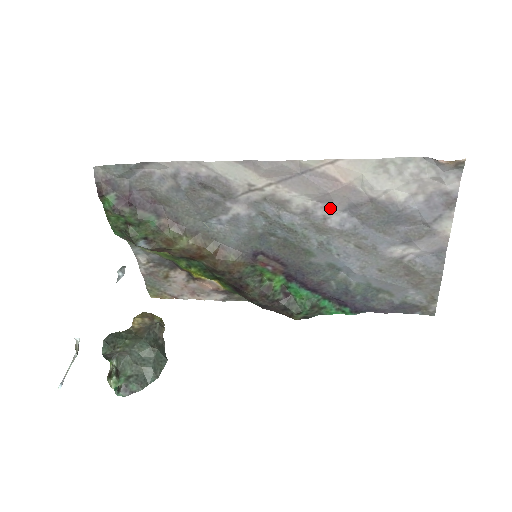
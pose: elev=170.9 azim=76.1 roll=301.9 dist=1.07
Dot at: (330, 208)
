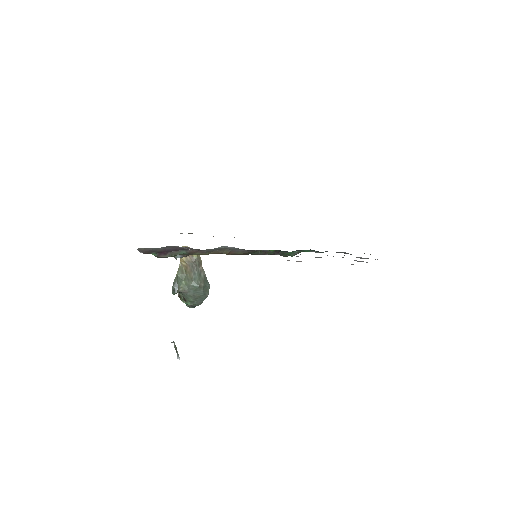
Dot at: occluded
